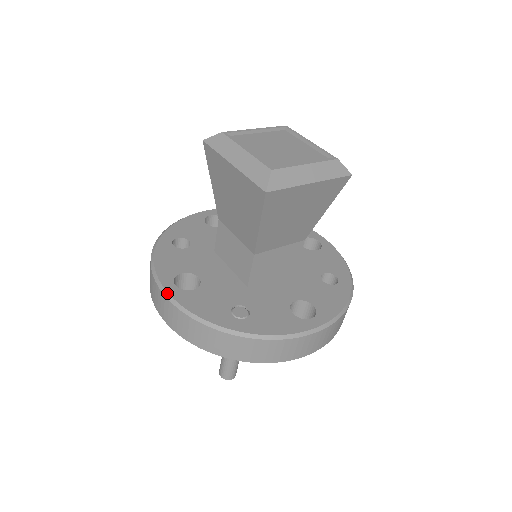
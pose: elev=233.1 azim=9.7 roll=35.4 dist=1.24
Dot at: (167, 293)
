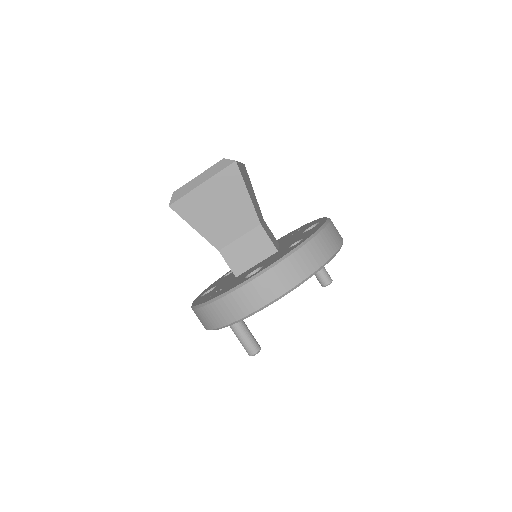
Dot at: occluded
